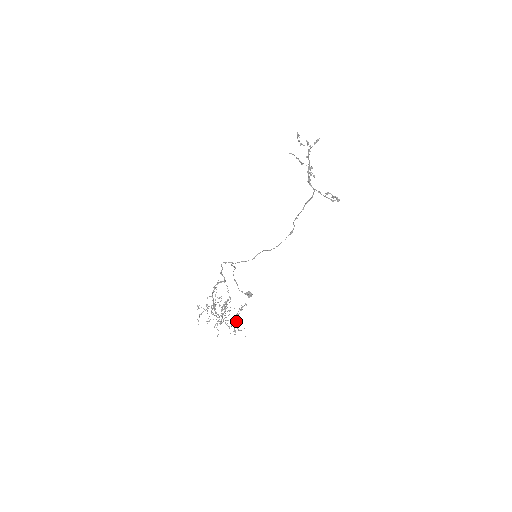
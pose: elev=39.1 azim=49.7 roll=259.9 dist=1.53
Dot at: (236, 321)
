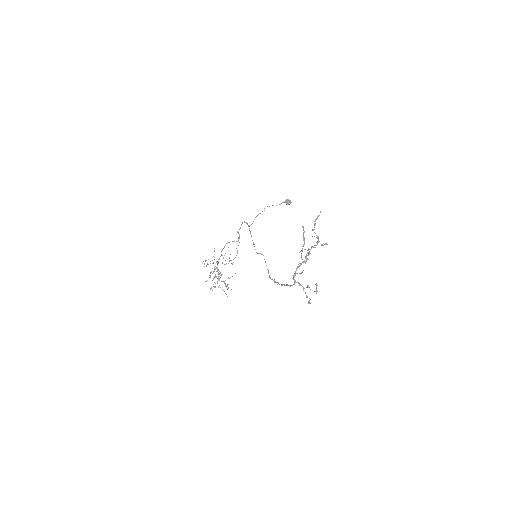
Dot at: occluded
